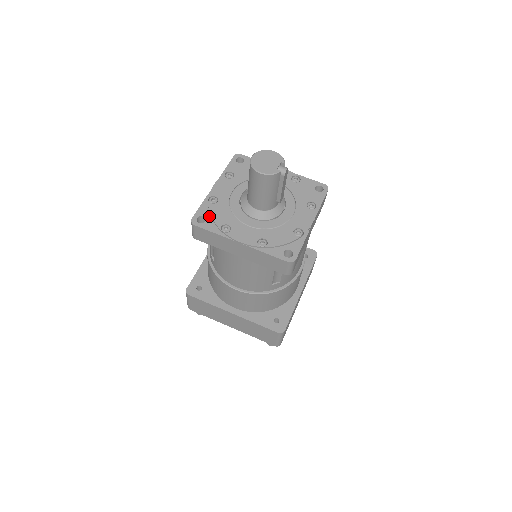
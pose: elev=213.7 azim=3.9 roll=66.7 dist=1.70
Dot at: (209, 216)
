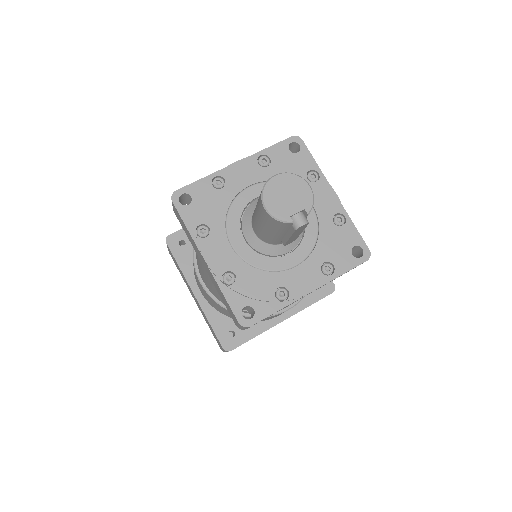
Dot at: (198, 200)
